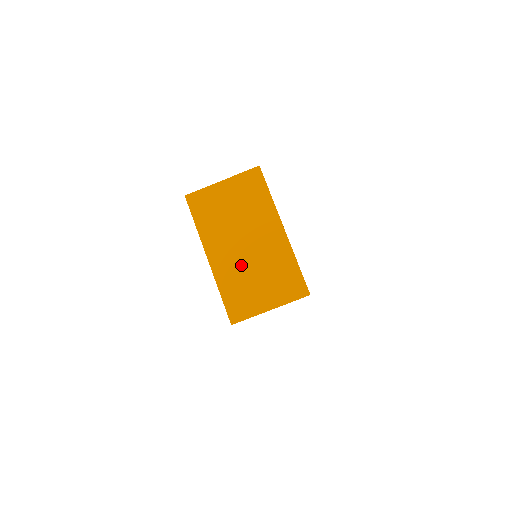
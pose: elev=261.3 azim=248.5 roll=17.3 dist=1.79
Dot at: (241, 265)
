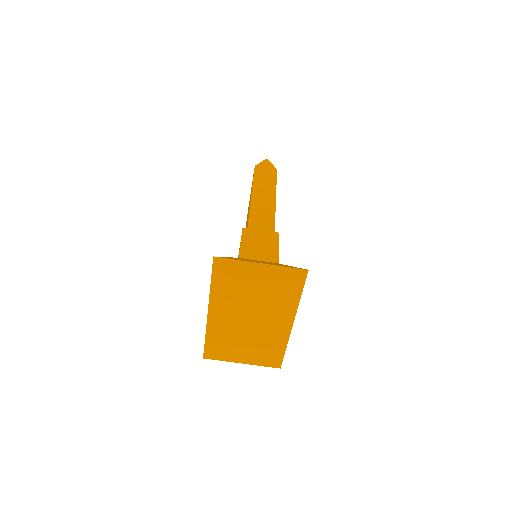
Dot at: (236, 330)
